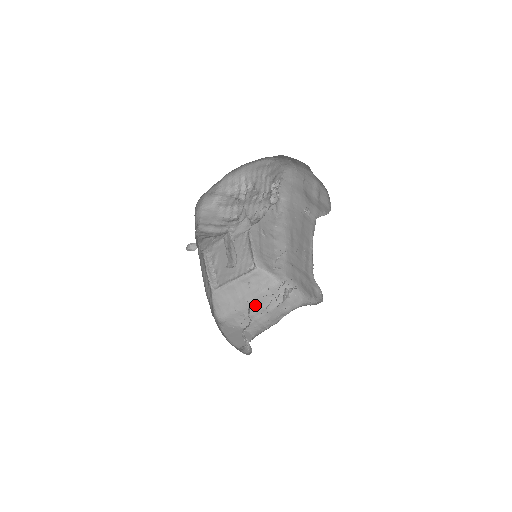
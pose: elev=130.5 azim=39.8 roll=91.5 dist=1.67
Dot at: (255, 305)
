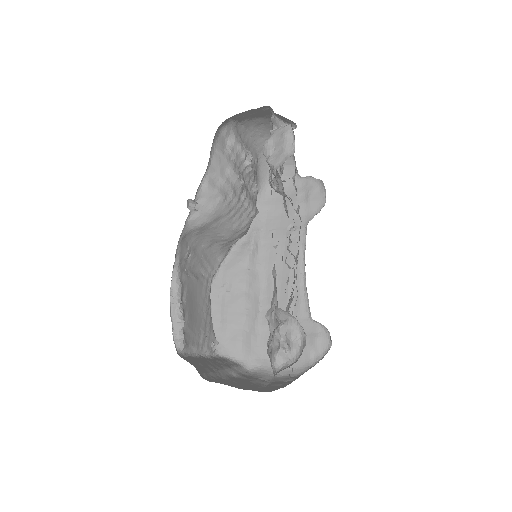
Dot at: (238, 383)
